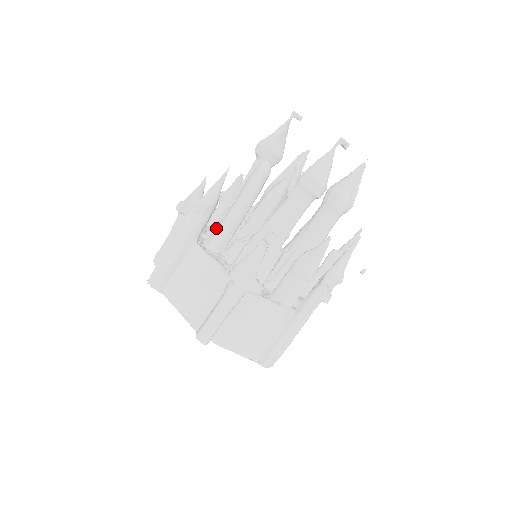
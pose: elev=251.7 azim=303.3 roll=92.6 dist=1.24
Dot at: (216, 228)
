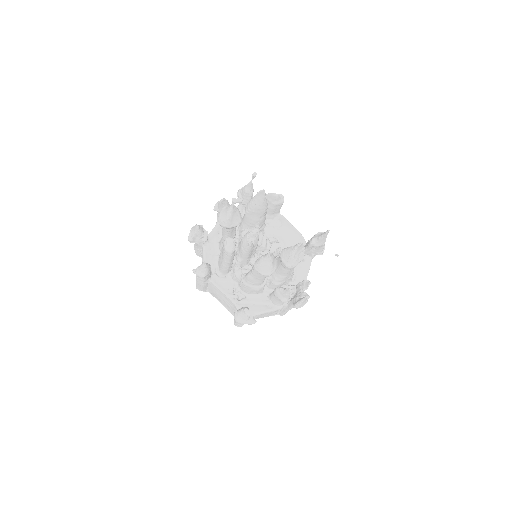
Dot at: (219, 263)
